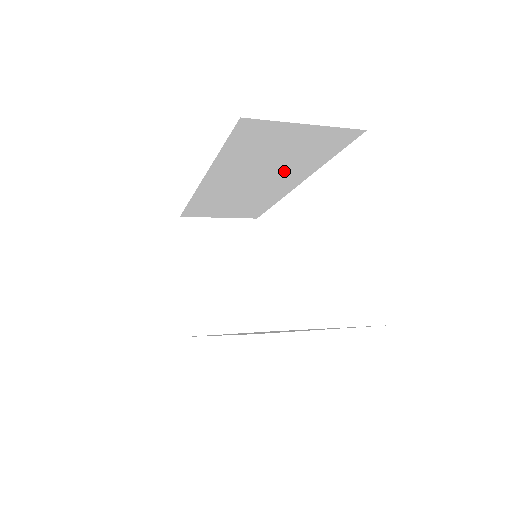
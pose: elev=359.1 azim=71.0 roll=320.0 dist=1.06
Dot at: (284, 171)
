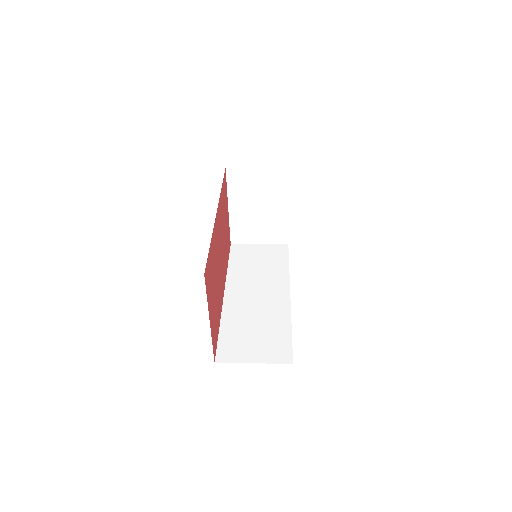
Dot at: occluded
